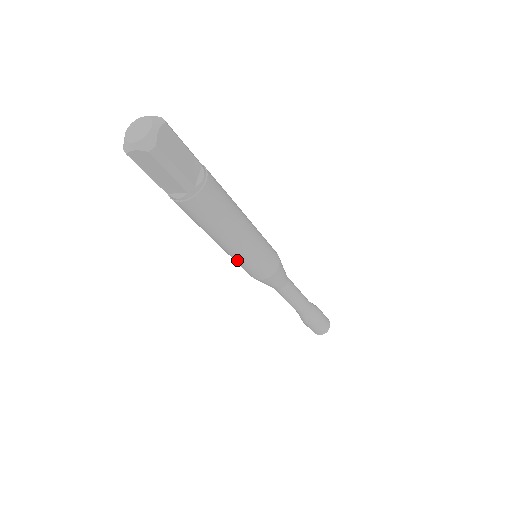
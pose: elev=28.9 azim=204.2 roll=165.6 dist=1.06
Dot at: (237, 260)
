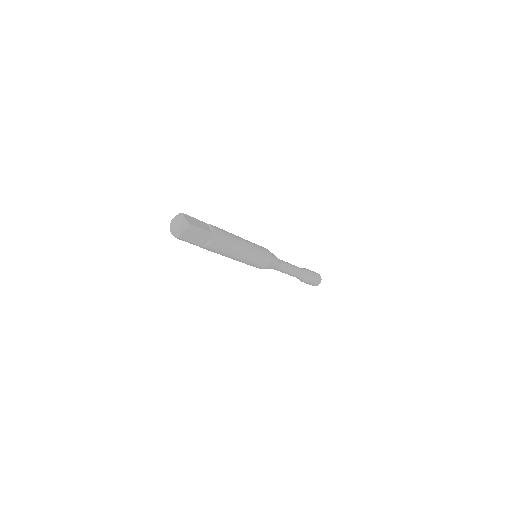
Dot at: (250, 262)
